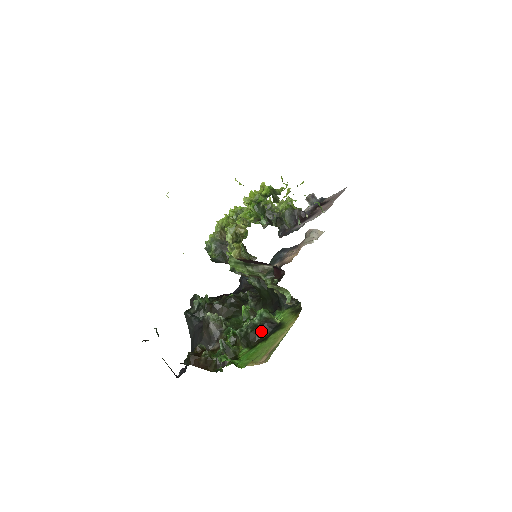
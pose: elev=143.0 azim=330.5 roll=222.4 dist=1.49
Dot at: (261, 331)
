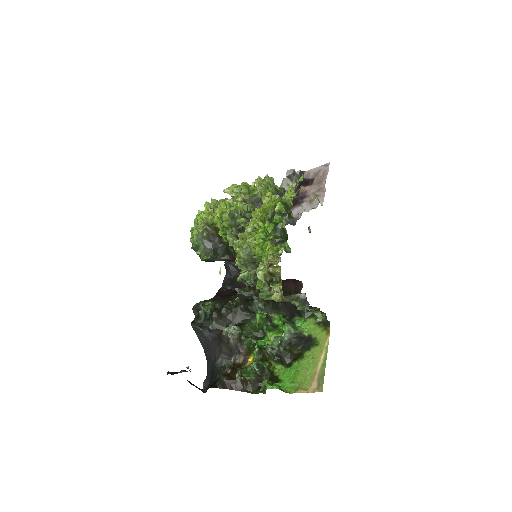
Dot at: (293, 348)
